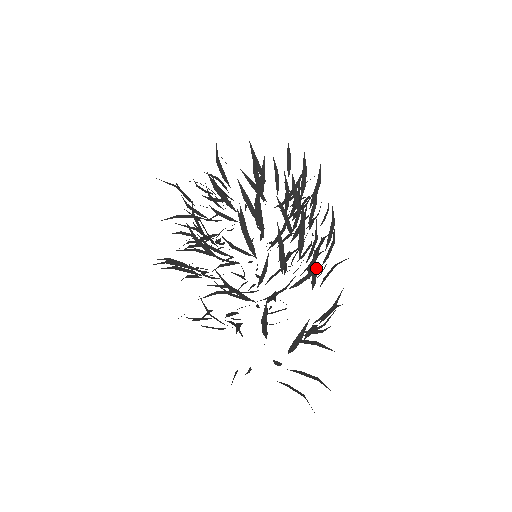
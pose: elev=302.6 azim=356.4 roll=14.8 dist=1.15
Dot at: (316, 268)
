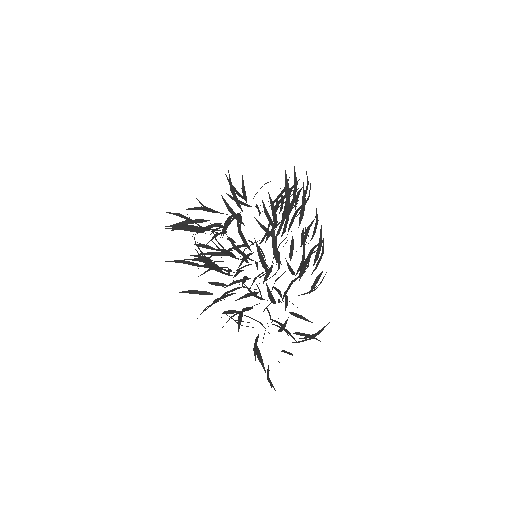
Dot at: occluded
